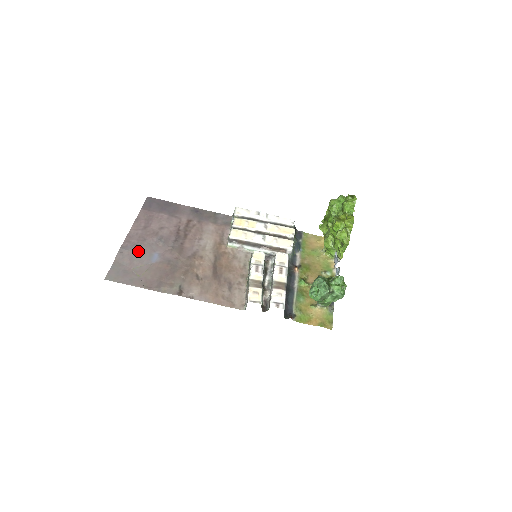
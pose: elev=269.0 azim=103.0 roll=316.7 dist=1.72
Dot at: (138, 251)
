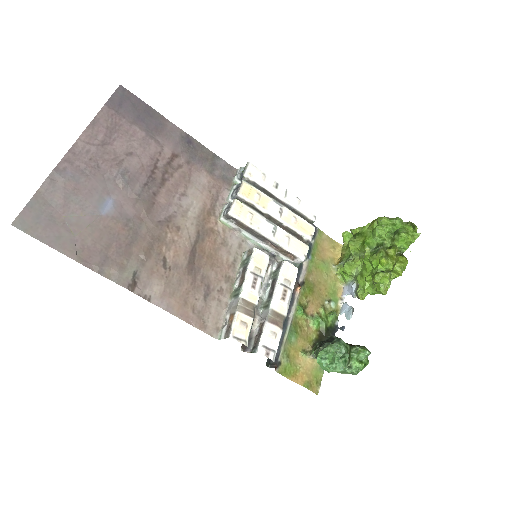
Dot at: (82, 186)
